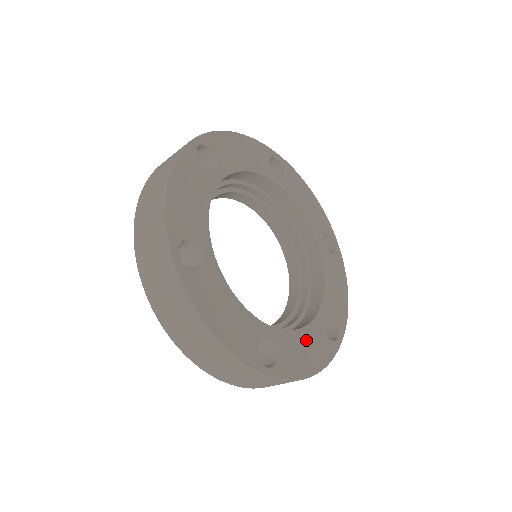
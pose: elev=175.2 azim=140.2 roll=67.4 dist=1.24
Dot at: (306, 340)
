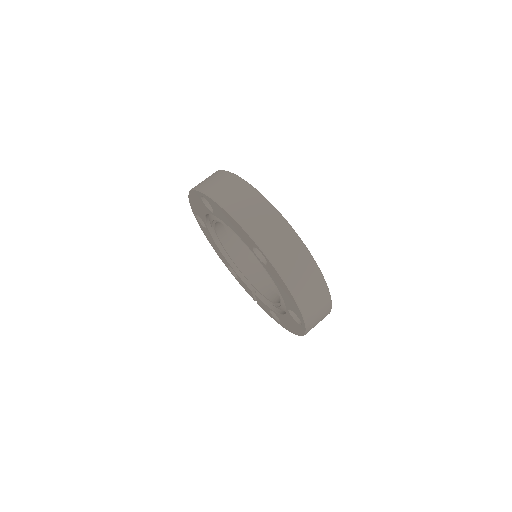
Dot at: occluded
